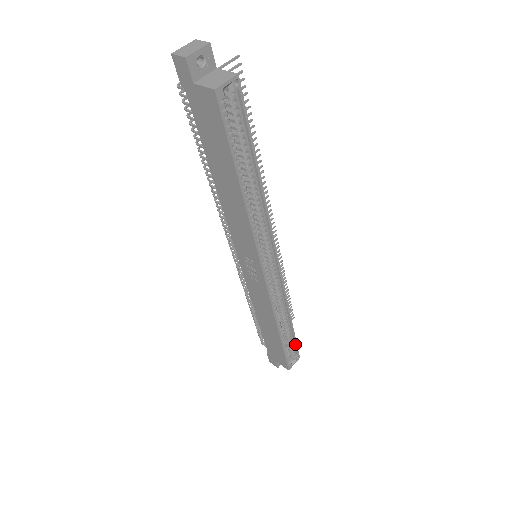
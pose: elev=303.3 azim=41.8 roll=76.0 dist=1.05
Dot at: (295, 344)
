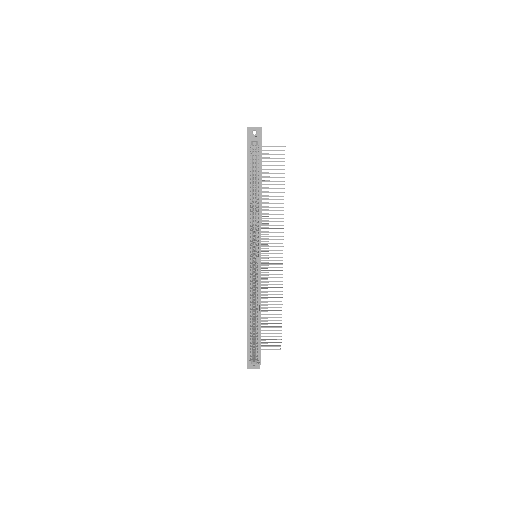
Dot at: (259, 346)
